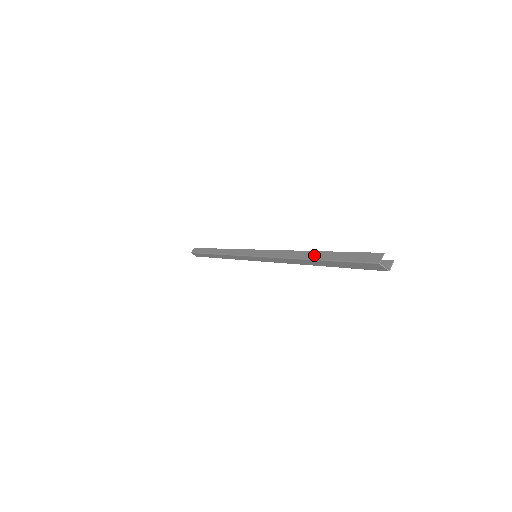
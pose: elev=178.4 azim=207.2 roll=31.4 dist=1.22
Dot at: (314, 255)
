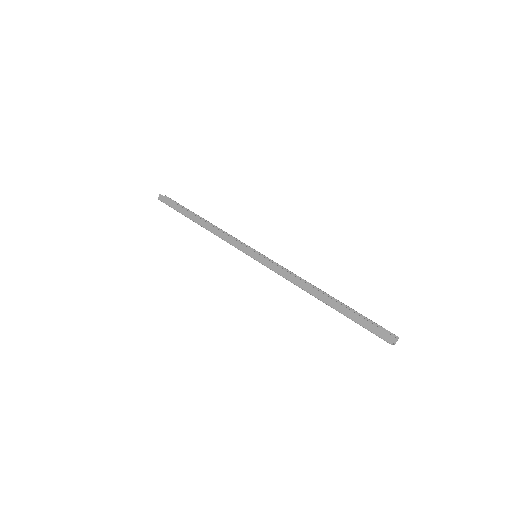
Dot at: (329, 302)
